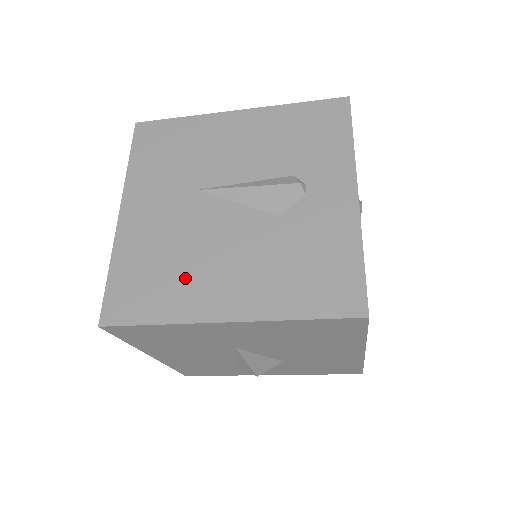
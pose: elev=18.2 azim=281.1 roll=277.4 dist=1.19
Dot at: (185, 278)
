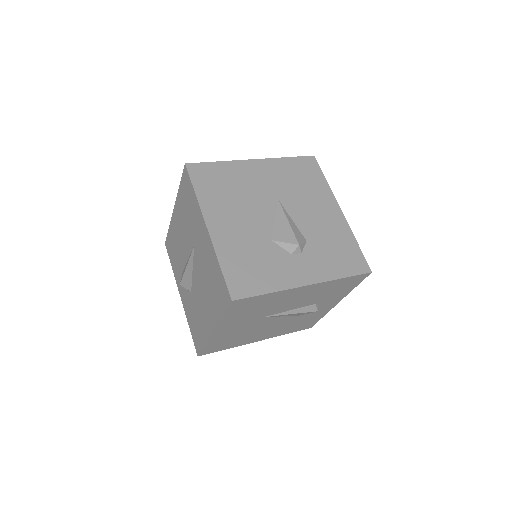
Dot at: occluded
